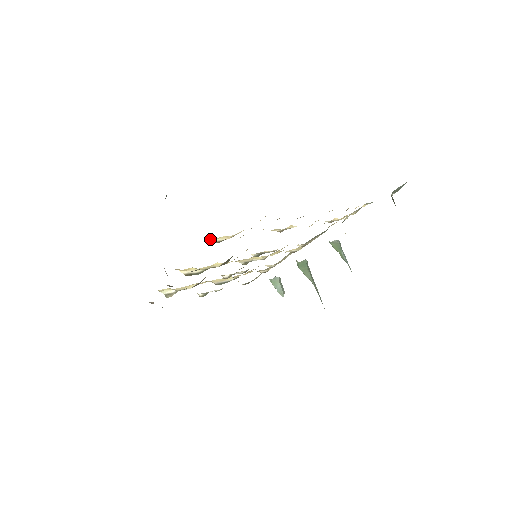
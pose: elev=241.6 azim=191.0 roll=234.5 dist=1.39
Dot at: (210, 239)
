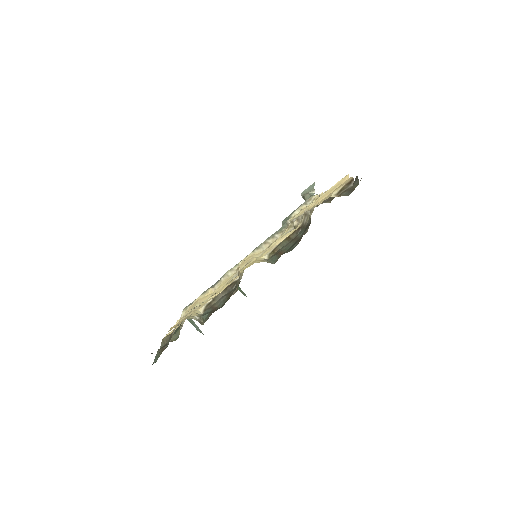
Dot at: occluded
